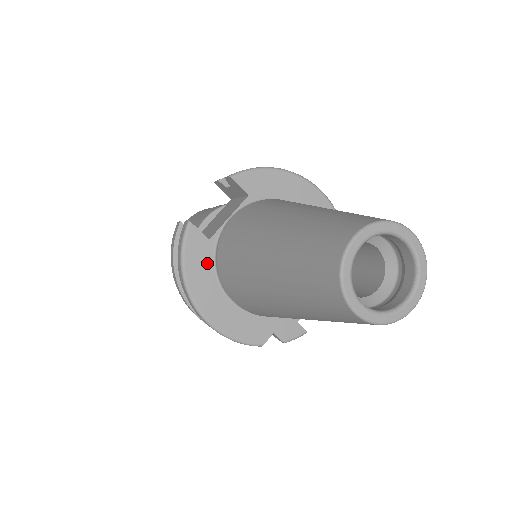
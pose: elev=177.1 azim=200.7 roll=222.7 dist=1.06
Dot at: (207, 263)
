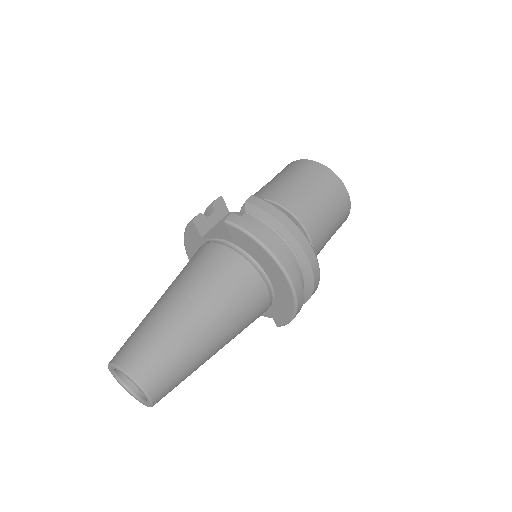
Dot at: (197, 245)
